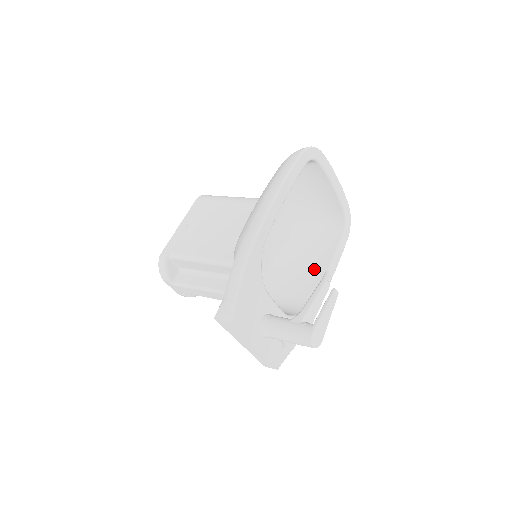
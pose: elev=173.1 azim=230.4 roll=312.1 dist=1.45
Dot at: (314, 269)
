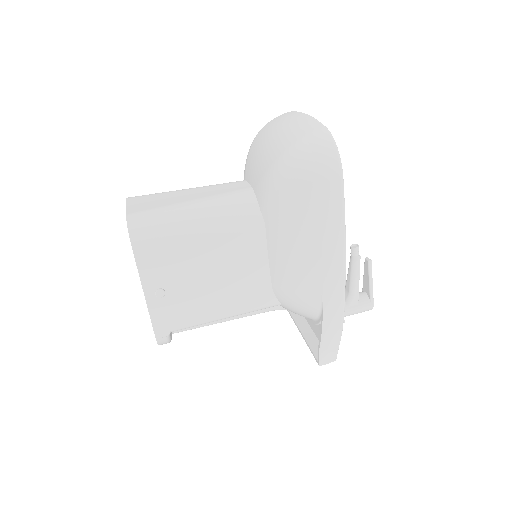
Dot at: occluded
